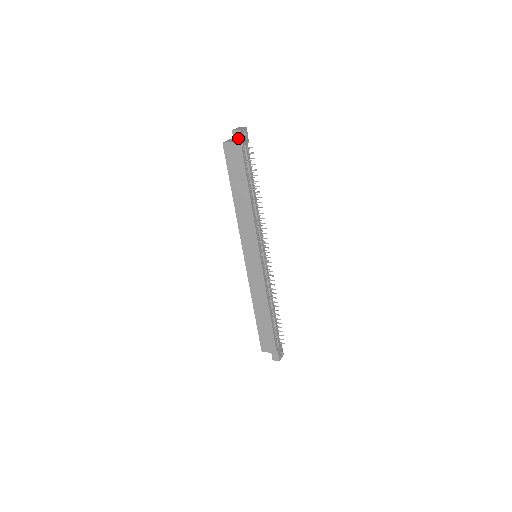
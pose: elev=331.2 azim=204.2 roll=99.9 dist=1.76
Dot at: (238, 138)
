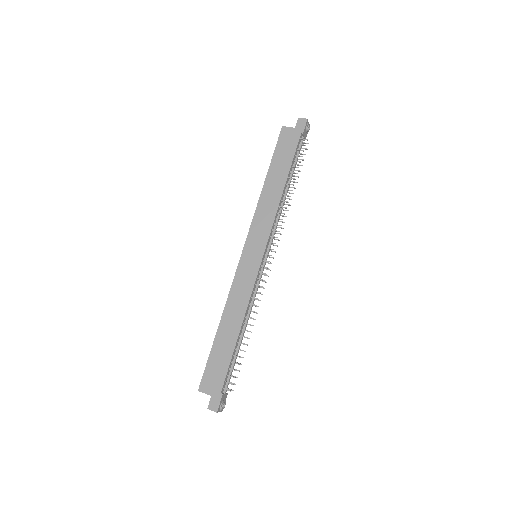
Dot at: (301, 126)
